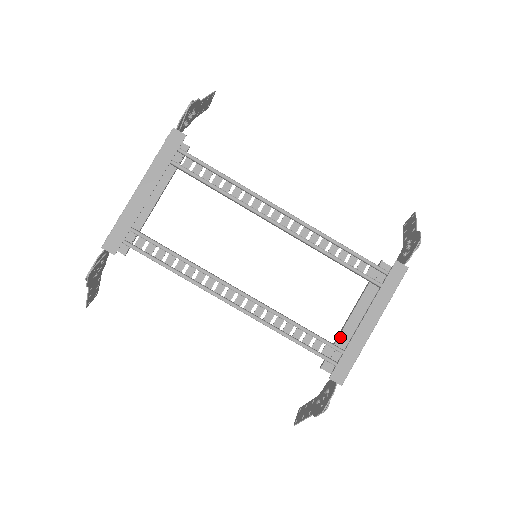
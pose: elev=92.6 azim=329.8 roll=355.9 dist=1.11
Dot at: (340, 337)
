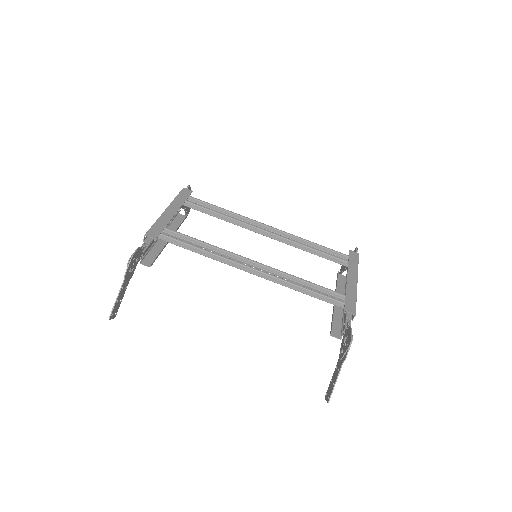
Dot at: (334, 315)
